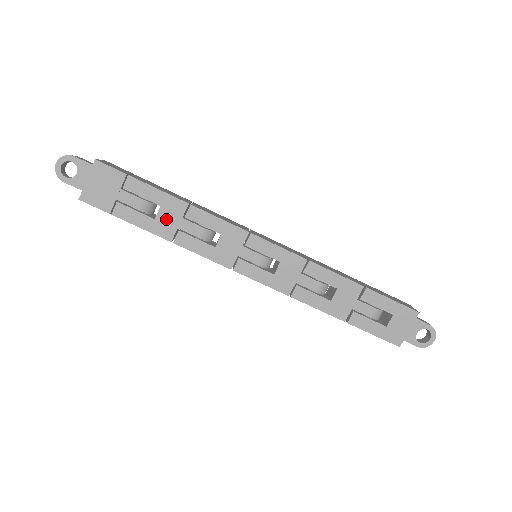
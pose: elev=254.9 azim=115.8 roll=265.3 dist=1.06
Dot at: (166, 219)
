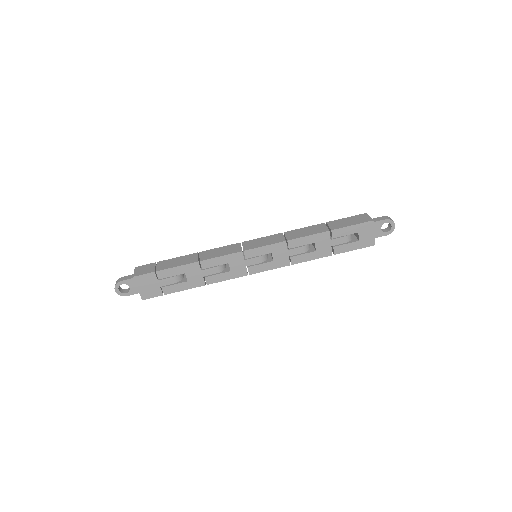
Dot at: (193, 277)
